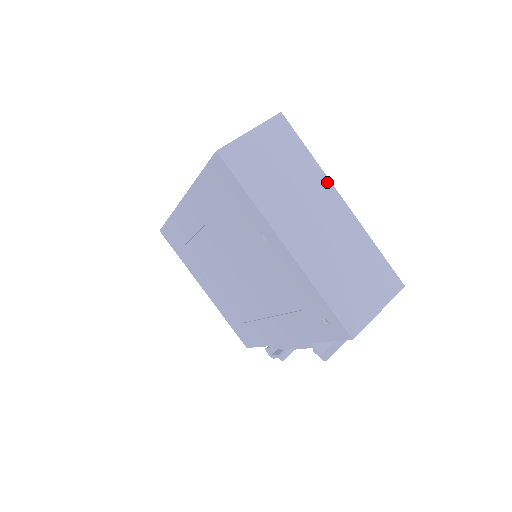
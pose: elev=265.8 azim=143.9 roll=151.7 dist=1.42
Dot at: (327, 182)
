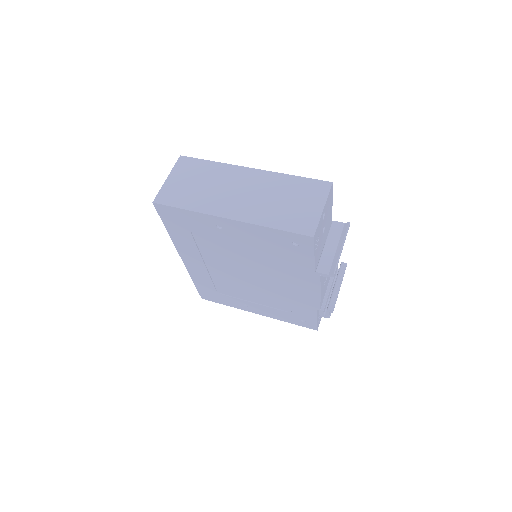
Dot at: (234, 167)
